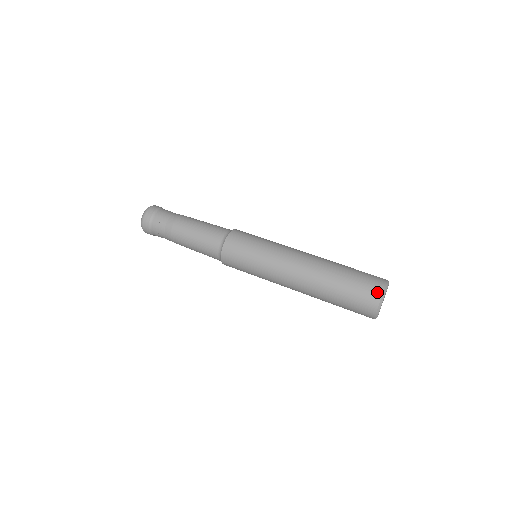
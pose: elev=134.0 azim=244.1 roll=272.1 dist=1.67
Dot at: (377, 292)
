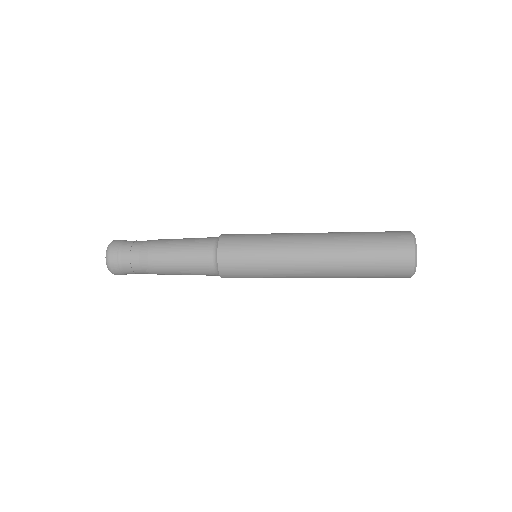
Dot at: (404, 231)
